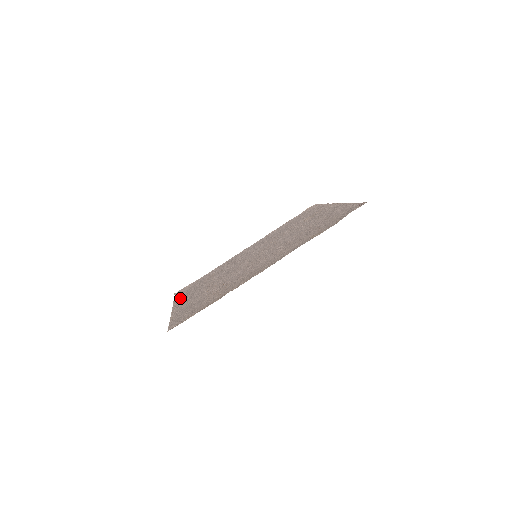
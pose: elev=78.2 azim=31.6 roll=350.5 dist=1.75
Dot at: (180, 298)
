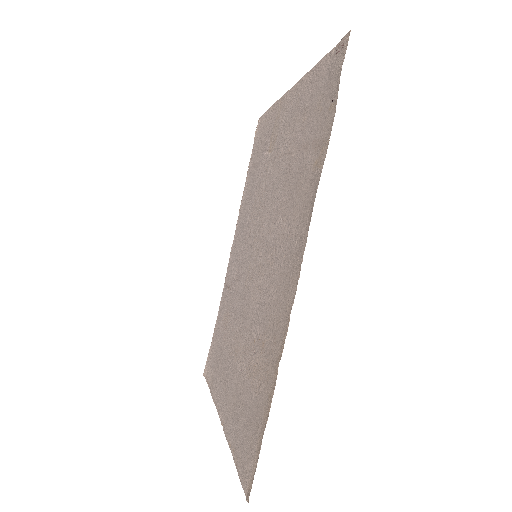
Dot at: (215, 386)
